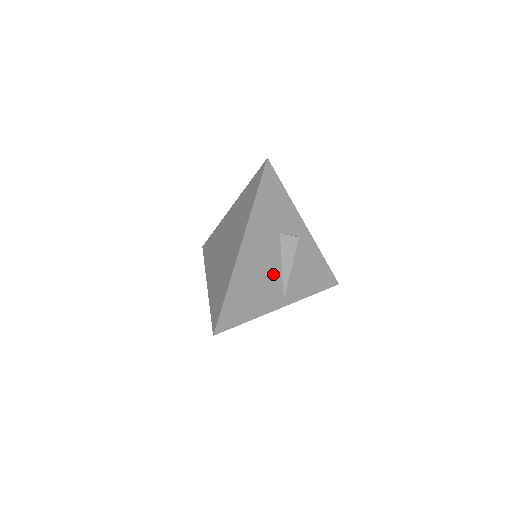
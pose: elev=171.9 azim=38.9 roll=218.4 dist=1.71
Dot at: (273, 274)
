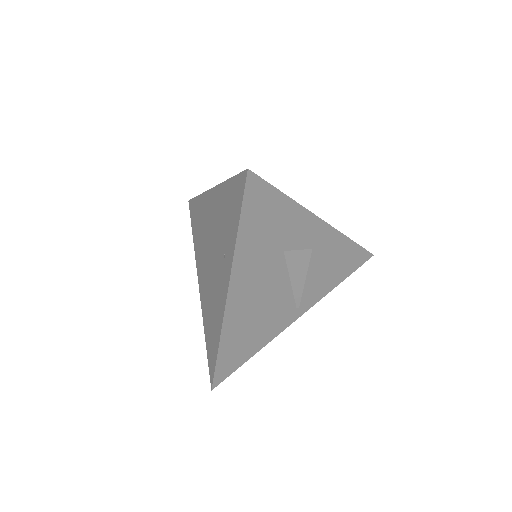
Dot at: (280, 297)
